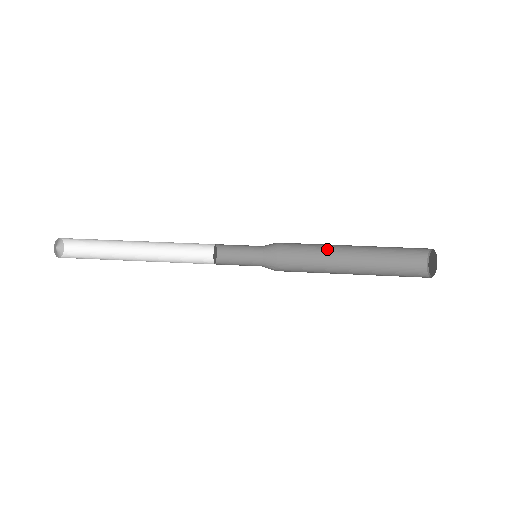
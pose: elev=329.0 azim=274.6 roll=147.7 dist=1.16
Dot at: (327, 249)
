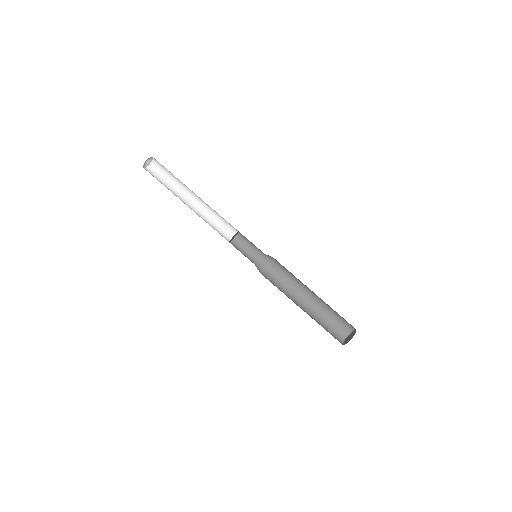
Dot at: (301, 282)
